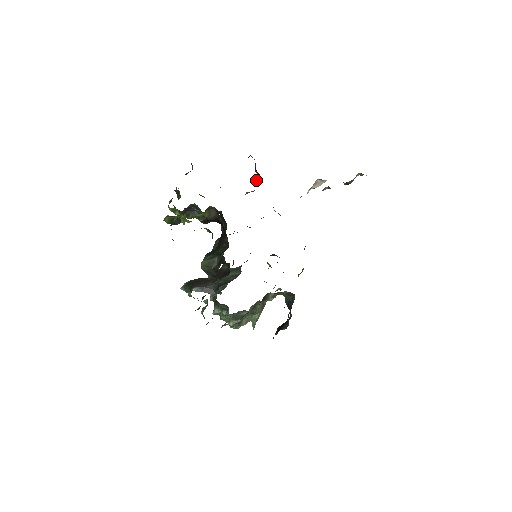
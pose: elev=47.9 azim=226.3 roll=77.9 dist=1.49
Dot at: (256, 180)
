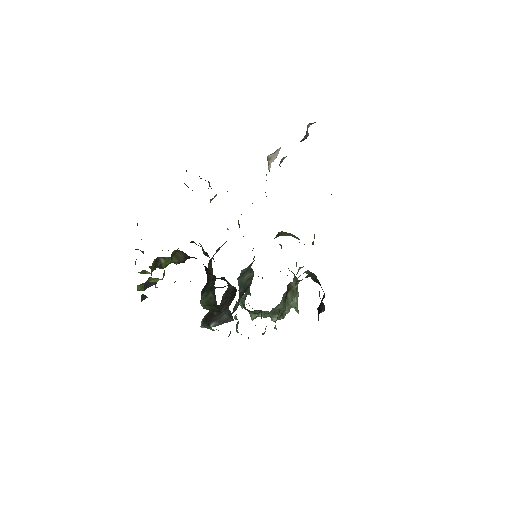
Dot at: (210, 186)
